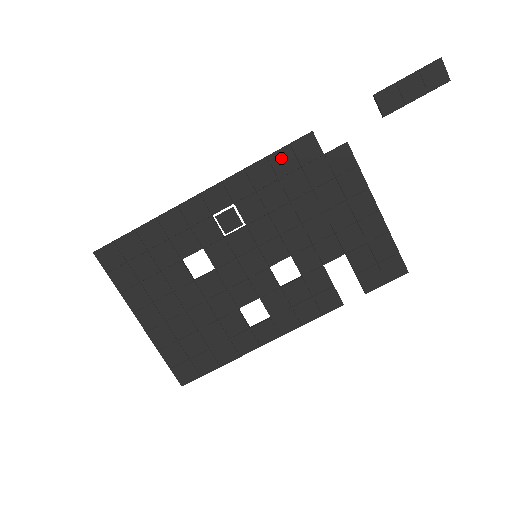
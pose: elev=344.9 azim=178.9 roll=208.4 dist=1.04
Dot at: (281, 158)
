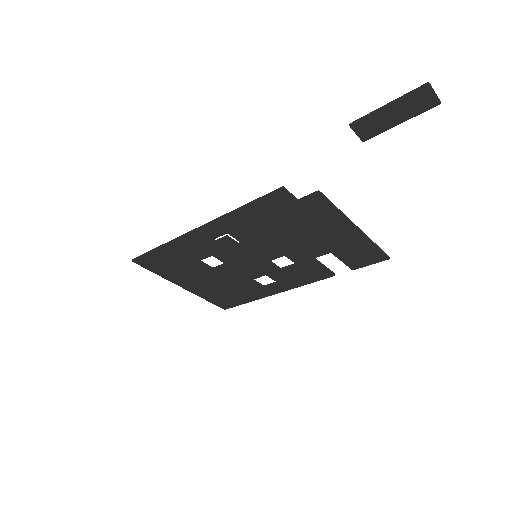
Dot at: (258, 207)
